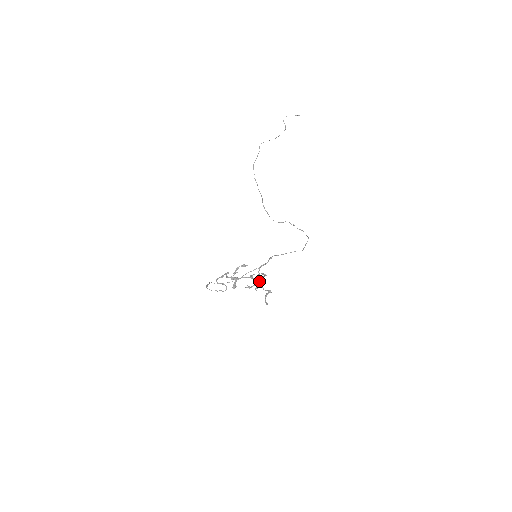
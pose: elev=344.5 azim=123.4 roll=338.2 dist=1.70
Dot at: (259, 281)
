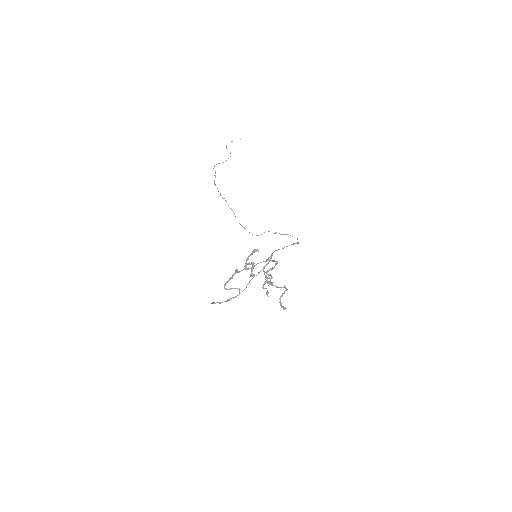
Dot at: (269, 281)
